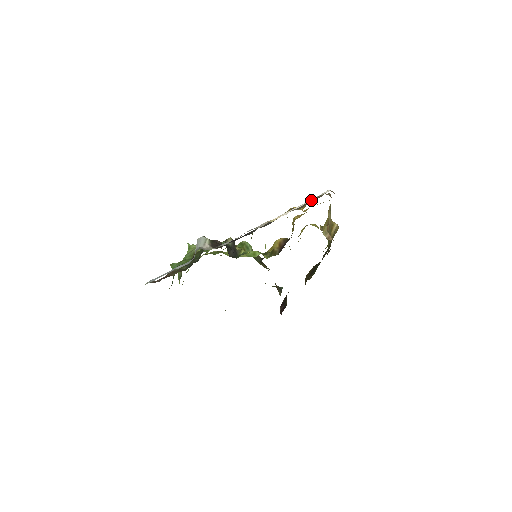
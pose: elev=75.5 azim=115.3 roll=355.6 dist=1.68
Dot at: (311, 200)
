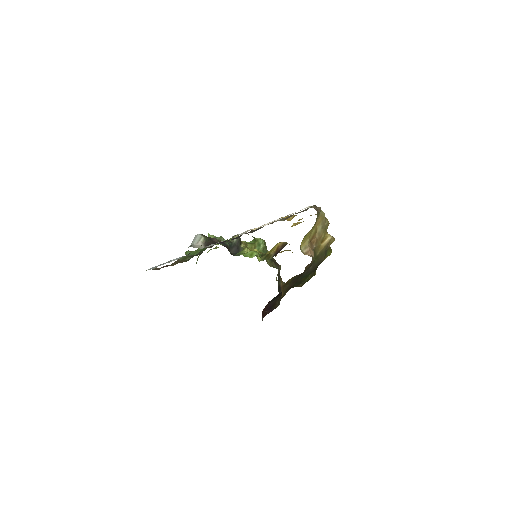
Dot at: (290, 214)
